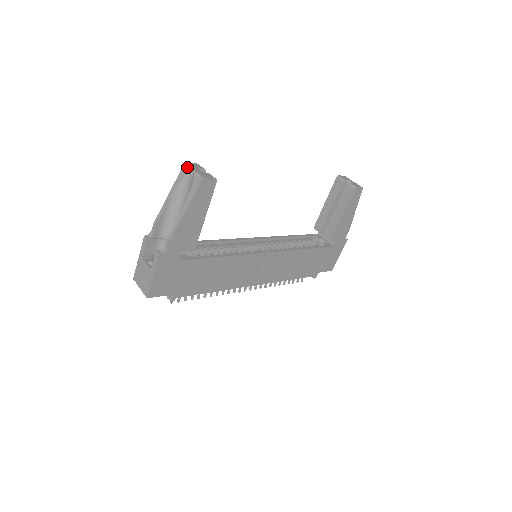
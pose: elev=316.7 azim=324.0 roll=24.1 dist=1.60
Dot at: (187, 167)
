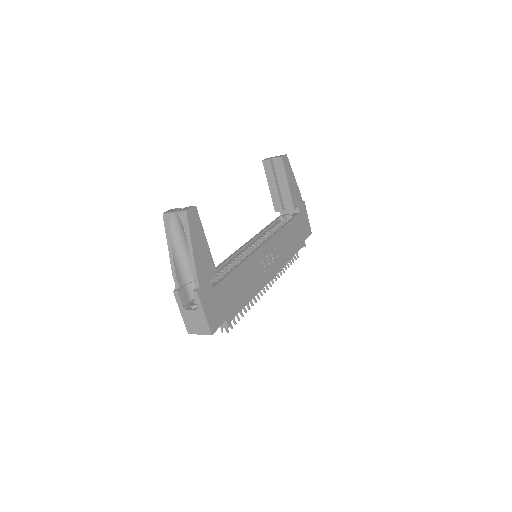
Dot at: (167, 215)
